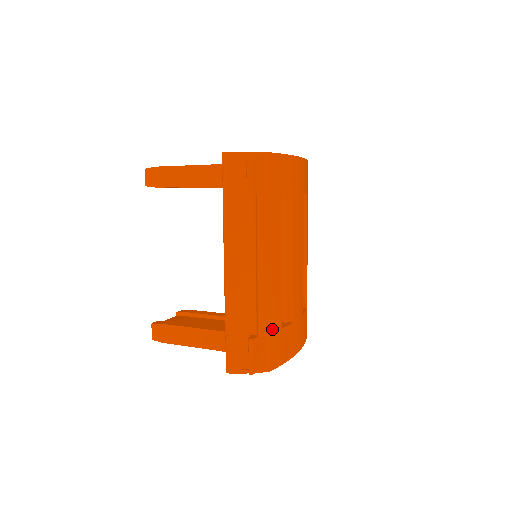
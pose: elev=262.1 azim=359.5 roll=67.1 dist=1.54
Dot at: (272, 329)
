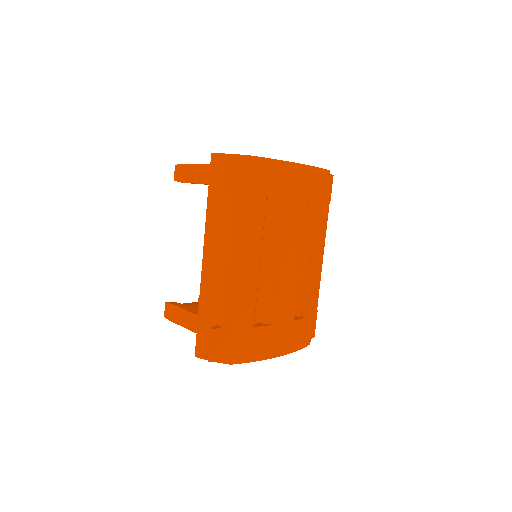
Dot at: (239, 325)
